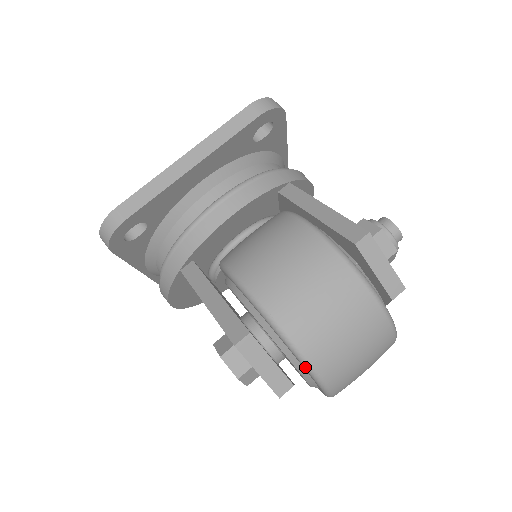
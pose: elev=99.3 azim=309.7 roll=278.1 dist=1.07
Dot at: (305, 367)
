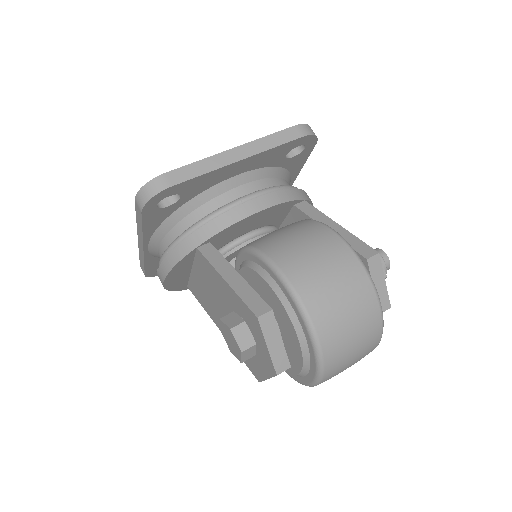
Dot at: (315, 348)
